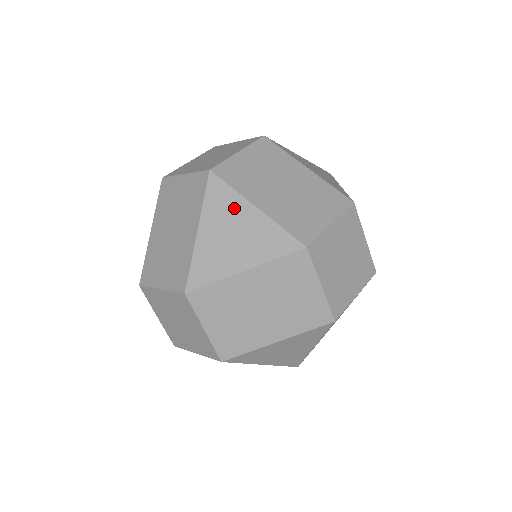
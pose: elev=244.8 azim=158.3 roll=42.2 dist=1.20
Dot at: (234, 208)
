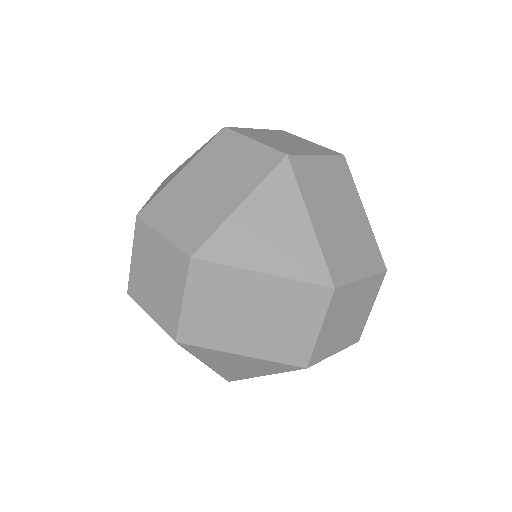
Dot at: (289, 207)
